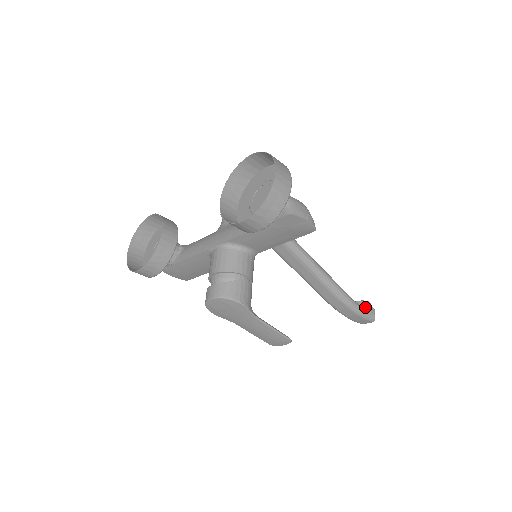
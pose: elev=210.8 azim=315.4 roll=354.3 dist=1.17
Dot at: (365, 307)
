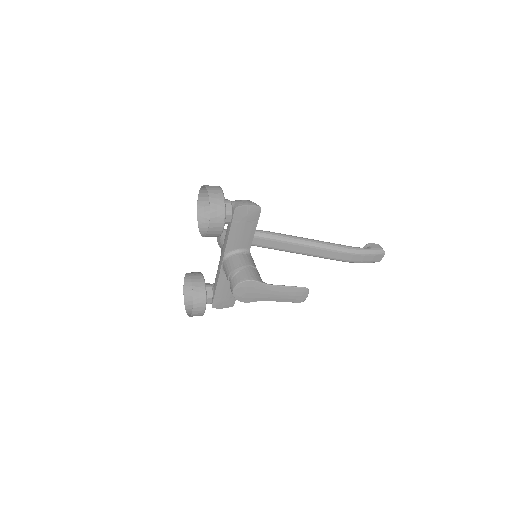
Dot at: (369, 247)
